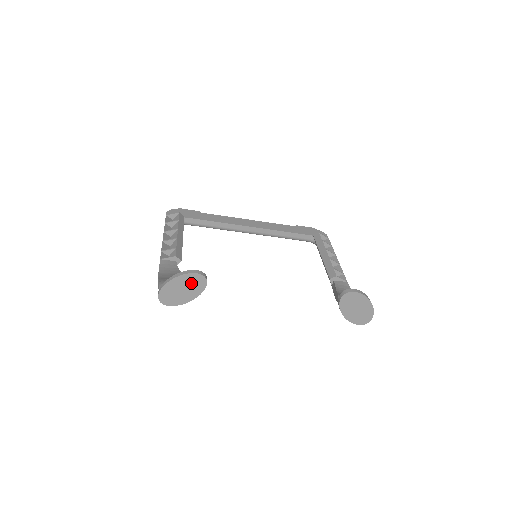
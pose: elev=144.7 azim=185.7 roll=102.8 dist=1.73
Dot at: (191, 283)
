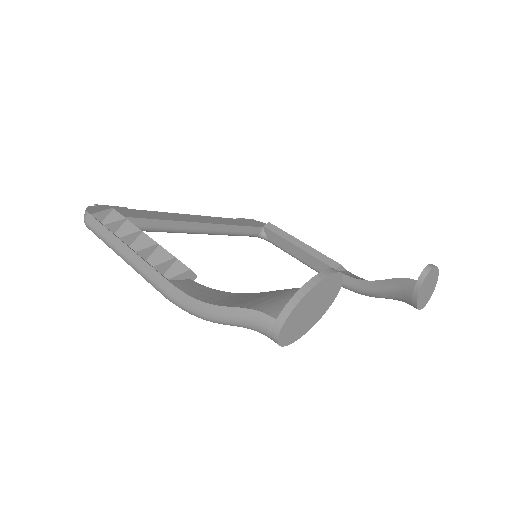
Dot at: (325, 293)
